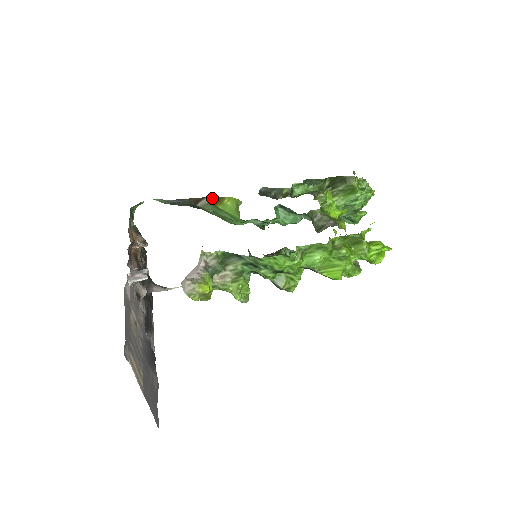
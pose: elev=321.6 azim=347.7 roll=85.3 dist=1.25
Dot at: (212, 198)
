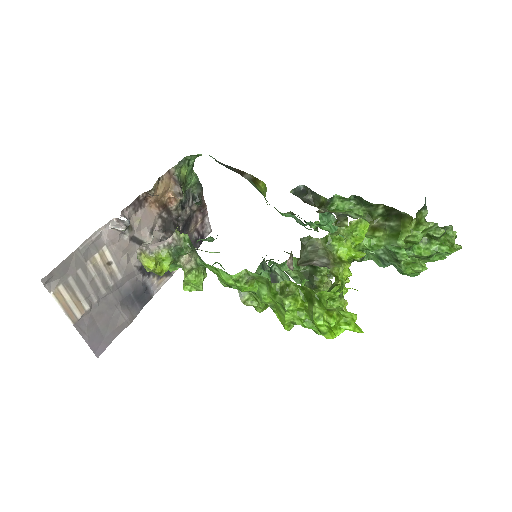
Dot at: (251, 176)
